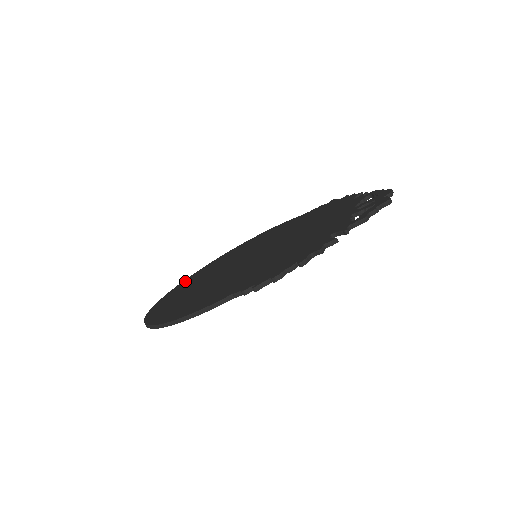
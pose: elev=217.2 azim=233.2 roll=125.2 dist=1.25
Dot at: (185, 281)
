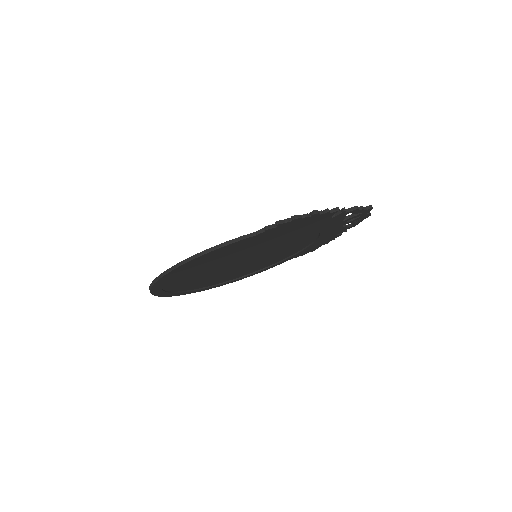
Dot at: occluded
